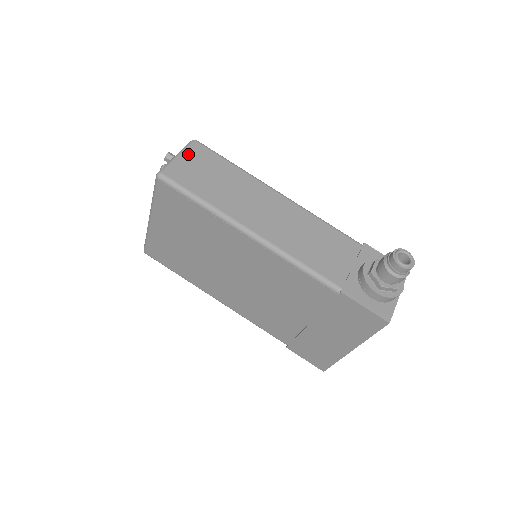
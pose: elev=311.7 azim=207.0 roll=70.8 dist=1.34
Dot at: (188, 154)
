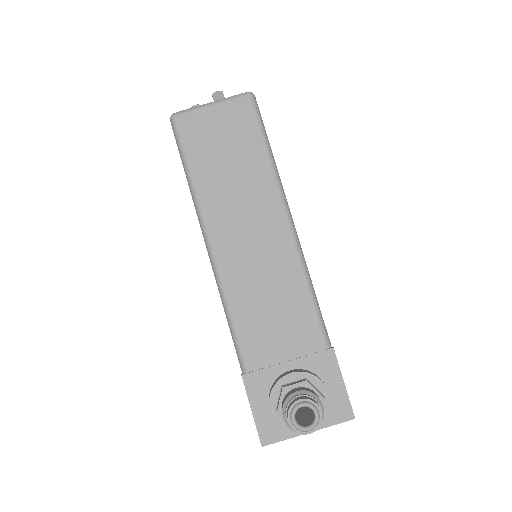
Dot at: (224, 108)
